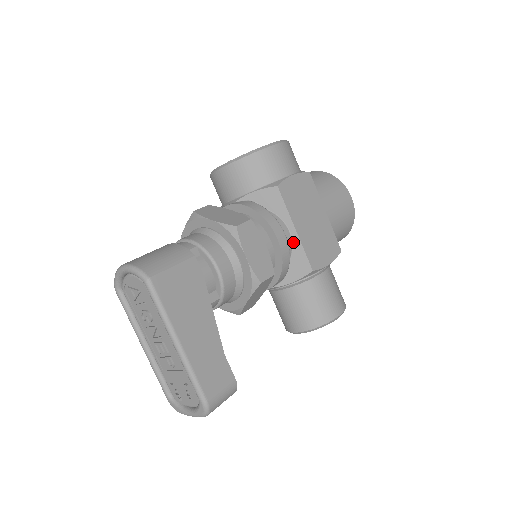
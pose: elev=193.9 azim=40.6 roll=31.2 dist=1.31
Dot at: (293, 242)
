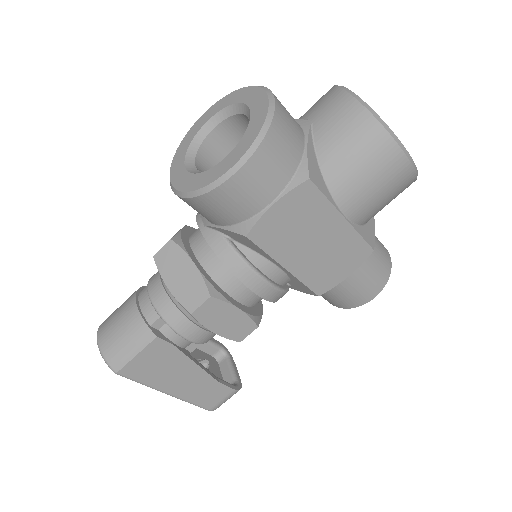
Dot at: (288, 274)
